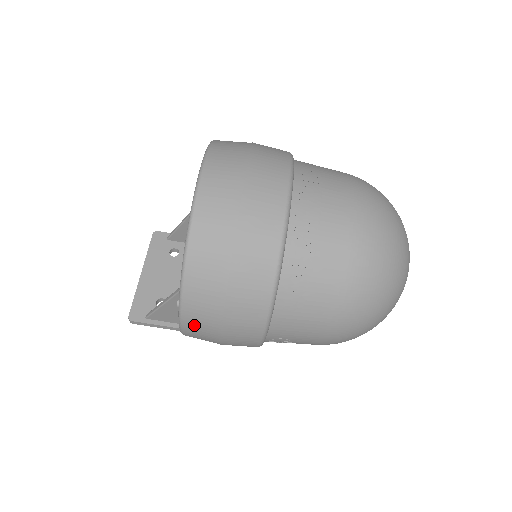
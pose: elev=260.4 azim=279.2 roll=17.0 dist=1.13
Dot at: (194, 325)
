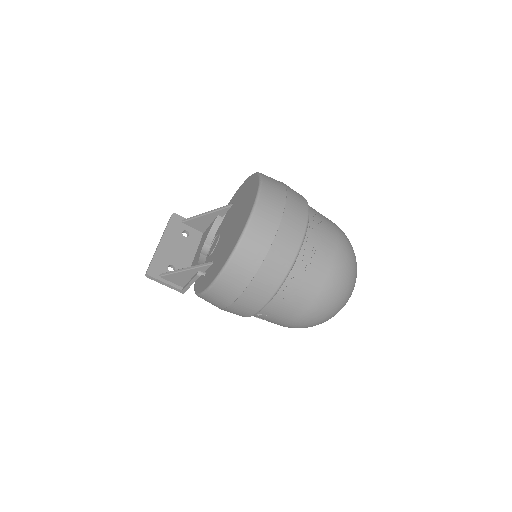
Dot at: (219, 291)
